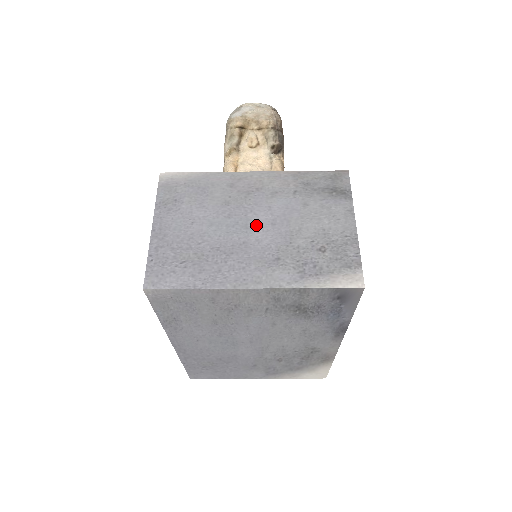
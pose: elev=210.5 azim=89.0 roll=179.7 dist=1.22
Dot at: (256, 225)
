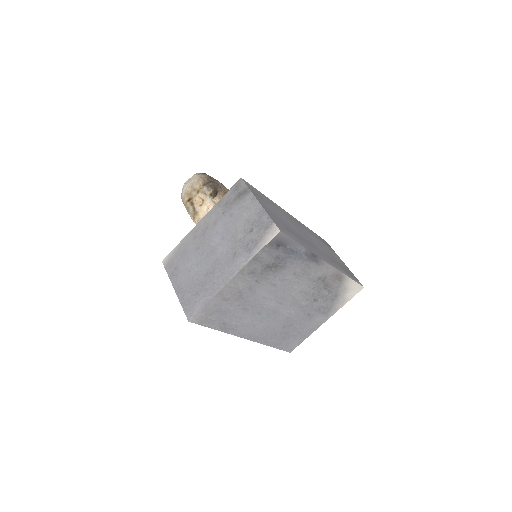
Dot at: (216, 247)
